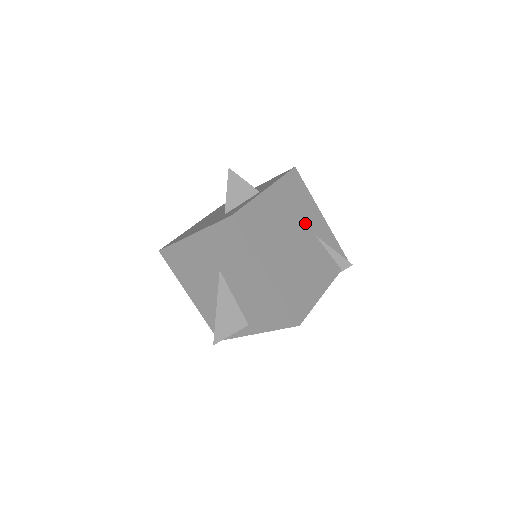
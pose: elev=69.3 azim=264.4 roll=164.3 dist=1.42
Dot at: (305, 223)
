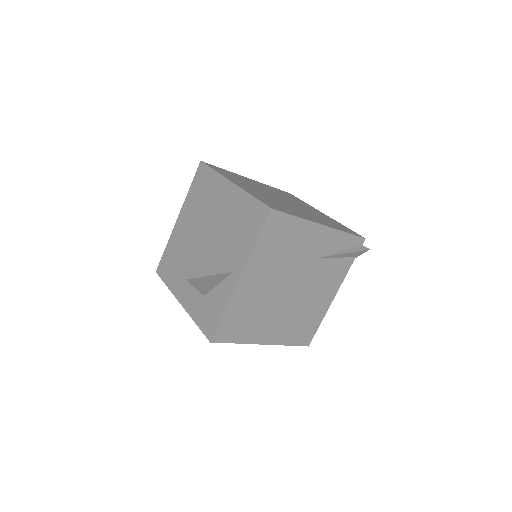
Dot at: (300, 260)
